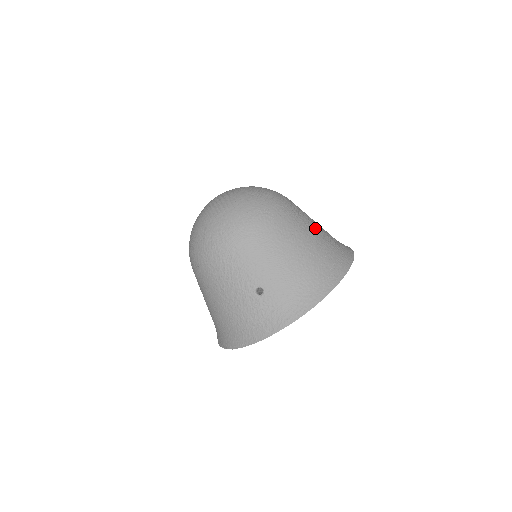
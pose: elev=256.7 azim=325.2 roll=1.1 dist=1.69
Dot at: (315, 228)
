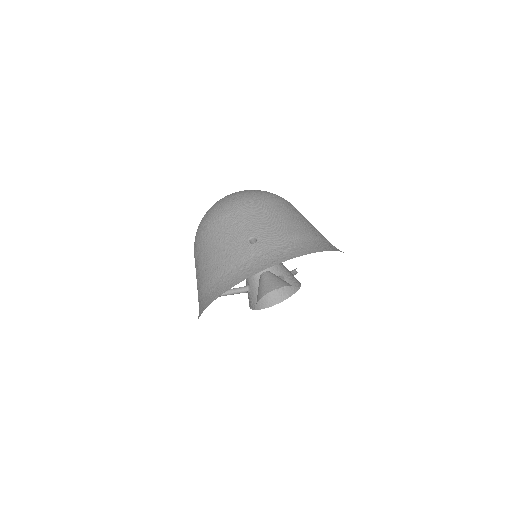
Dot at: occluded
